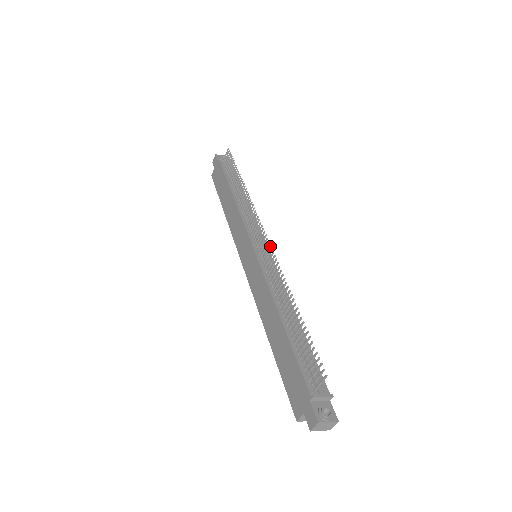
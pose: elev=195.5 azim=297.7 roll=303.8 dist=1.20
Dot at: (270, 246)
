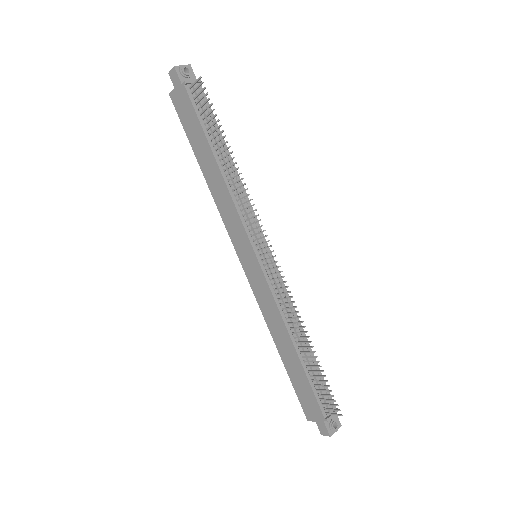
Dot at: occluded
